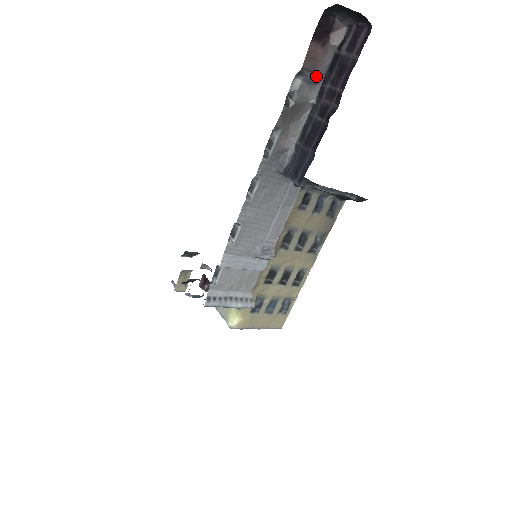
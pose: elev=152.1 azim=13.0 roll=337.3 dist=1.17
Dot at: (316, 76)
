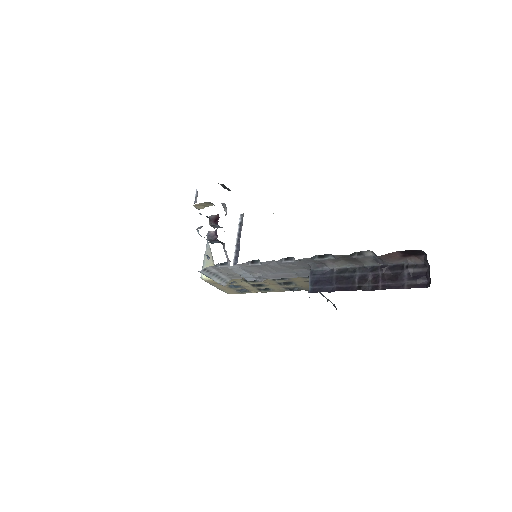
Dot at: (382, 261)
